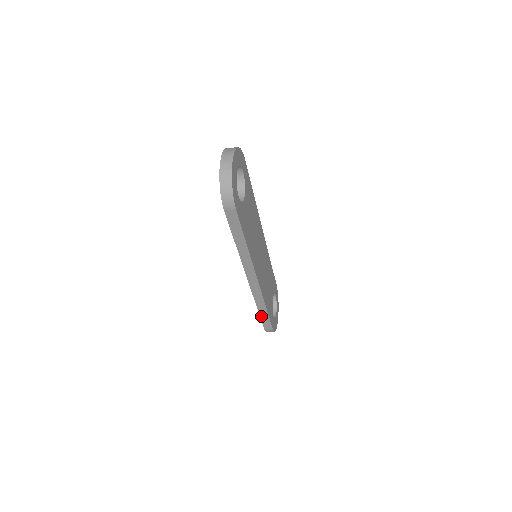
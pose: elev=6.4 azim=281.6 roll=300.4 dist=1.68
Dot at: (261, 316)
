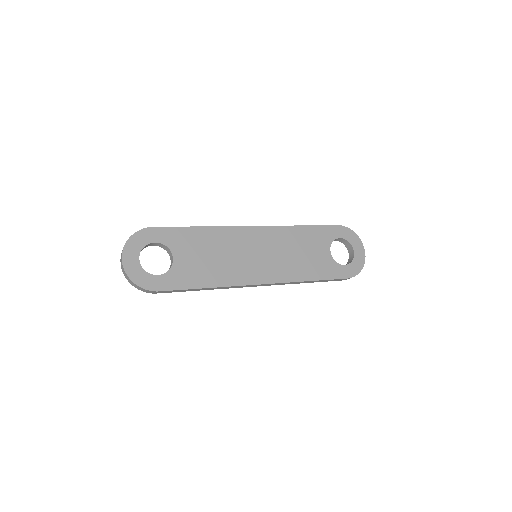
Dot at: occluded
